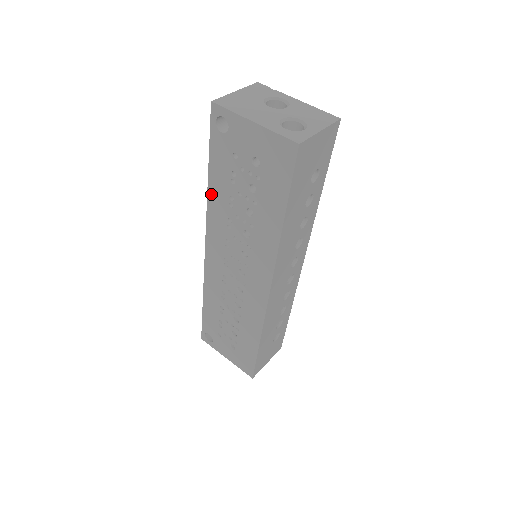
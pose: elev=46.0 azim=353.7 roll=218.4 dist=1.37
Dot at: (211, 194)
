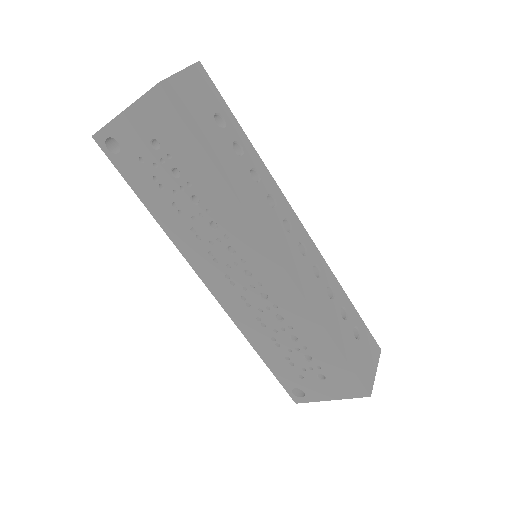
Dot at: (162, 223)
